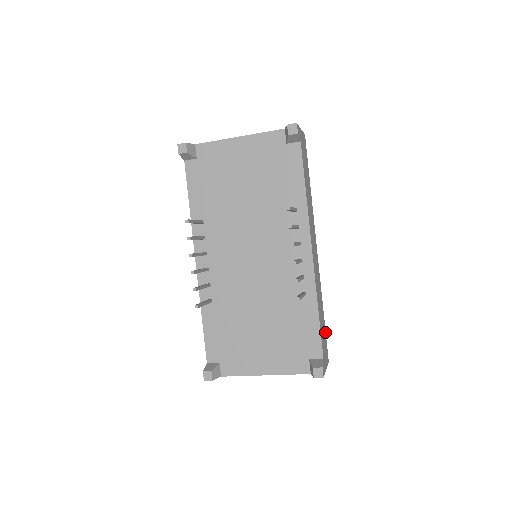
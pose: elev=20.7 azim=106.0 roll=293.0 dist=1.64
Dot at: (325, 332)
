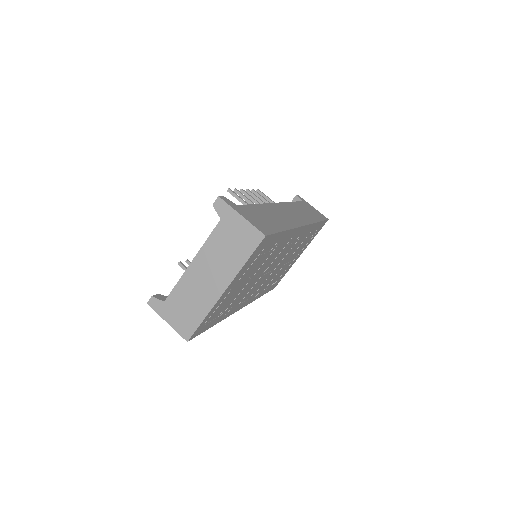
Dot at: (276, 231)
